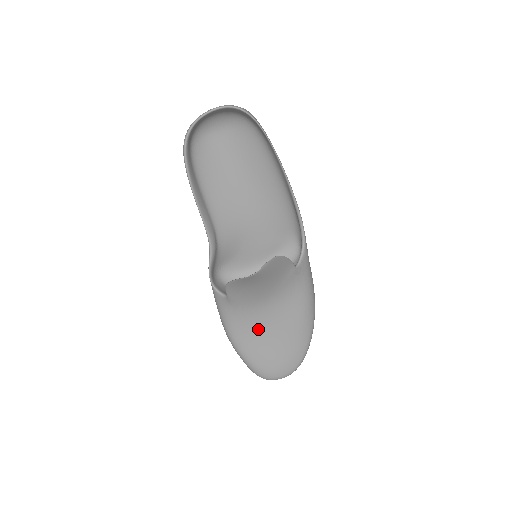
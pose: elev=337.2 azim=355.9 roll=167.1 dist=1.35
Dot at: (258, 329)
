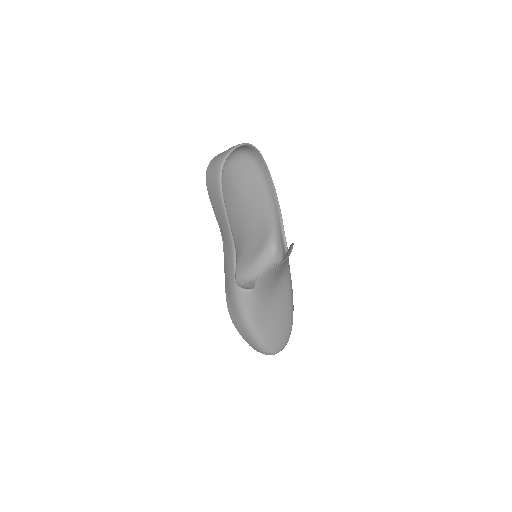
Dot at: (269, 312)
